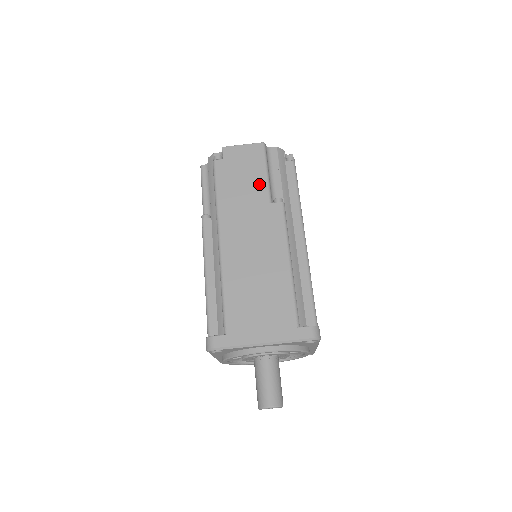
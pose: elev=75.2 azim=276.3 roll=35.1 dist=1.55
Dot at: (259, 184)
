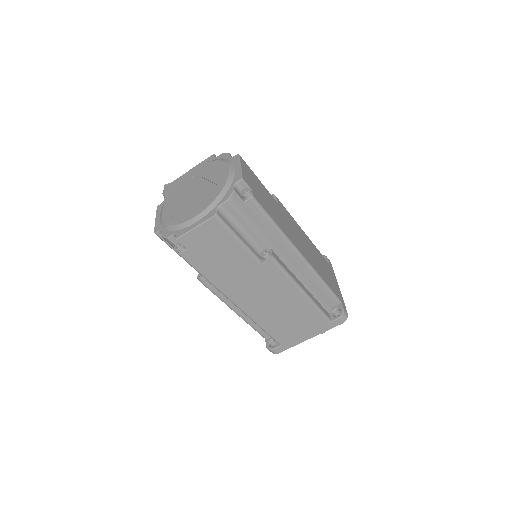
Dot at: (239, 254)
